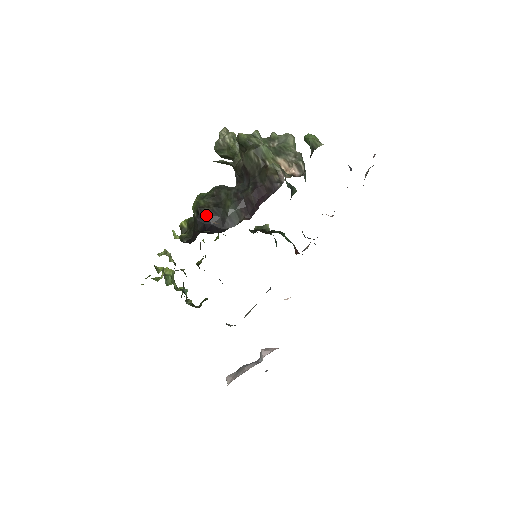
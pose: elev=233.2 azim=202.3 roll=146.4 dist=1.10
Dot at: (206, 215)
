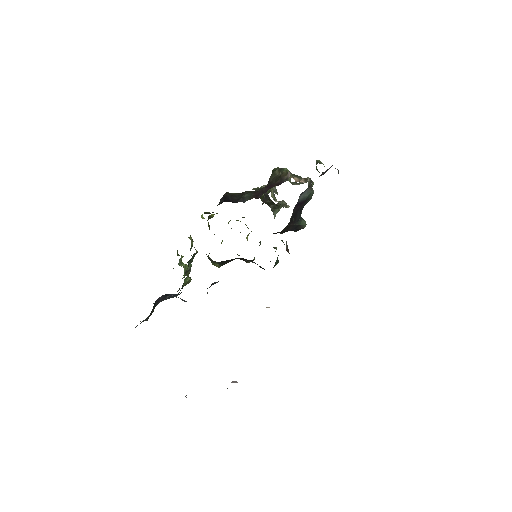
Dot at: (228, 195)
